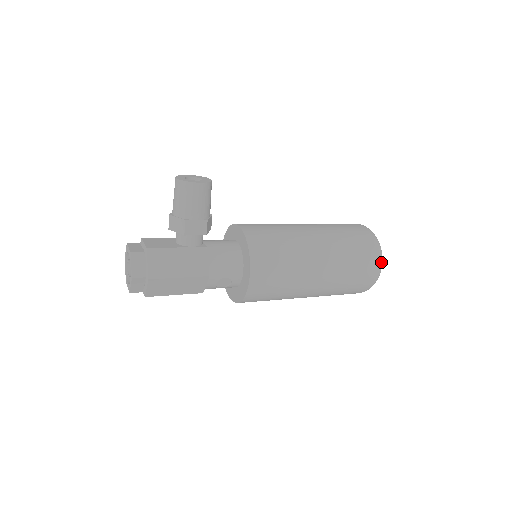
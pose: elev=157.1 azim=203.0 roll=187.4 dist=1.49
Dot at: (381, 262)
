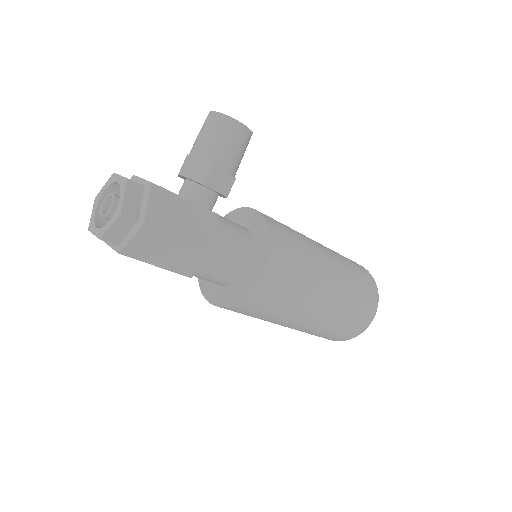
Dot at: (377, 307)
